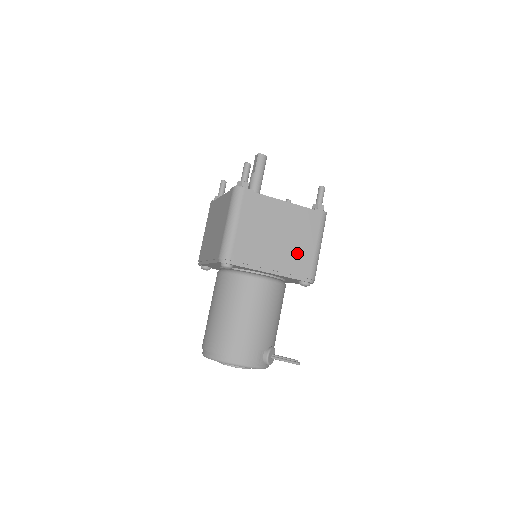
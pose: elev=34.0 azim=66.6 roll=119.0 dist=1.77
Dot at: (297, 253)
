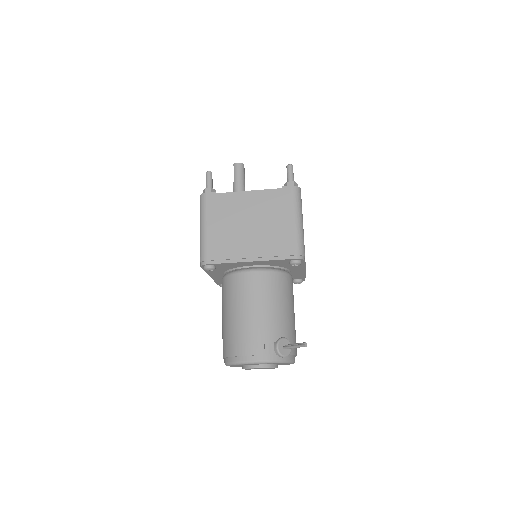
Dot at: (274, 234)
